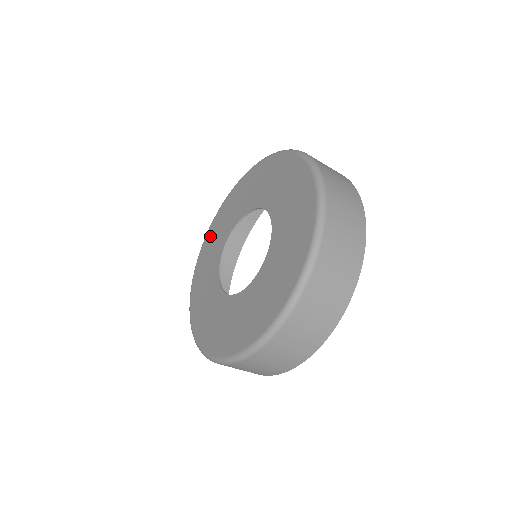
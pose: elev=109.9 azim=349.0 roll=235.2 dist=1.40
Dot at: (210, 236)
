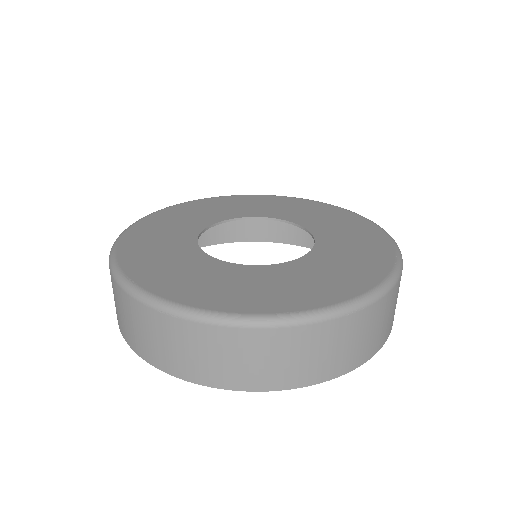
Dot at: (209, 202)
